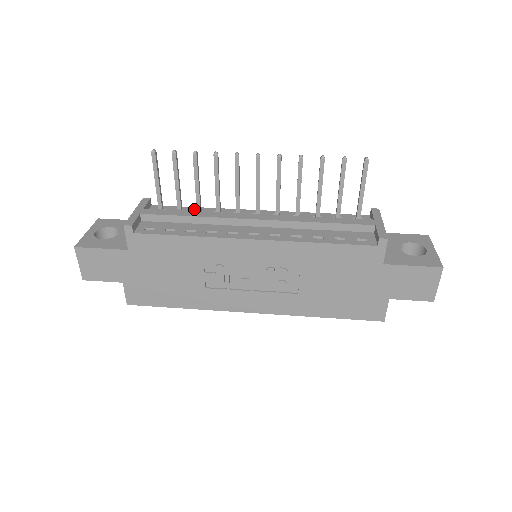
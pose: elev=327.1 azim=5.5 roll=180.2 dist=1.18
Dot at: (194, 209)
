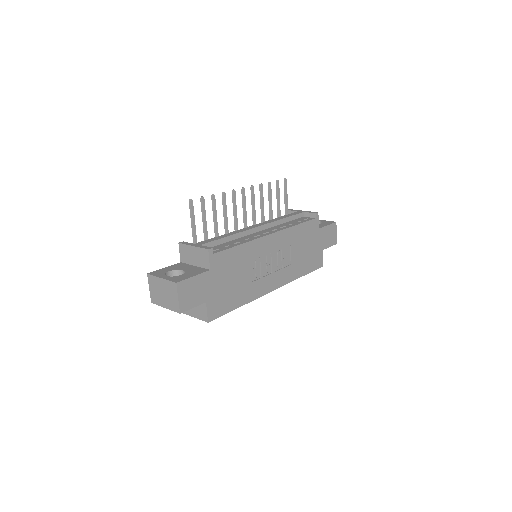
Dot at: occluded
